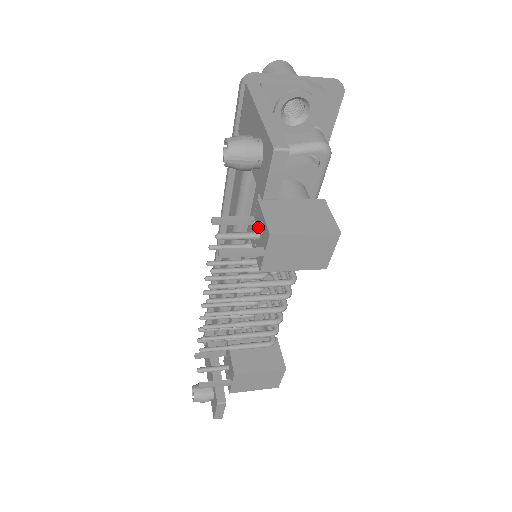
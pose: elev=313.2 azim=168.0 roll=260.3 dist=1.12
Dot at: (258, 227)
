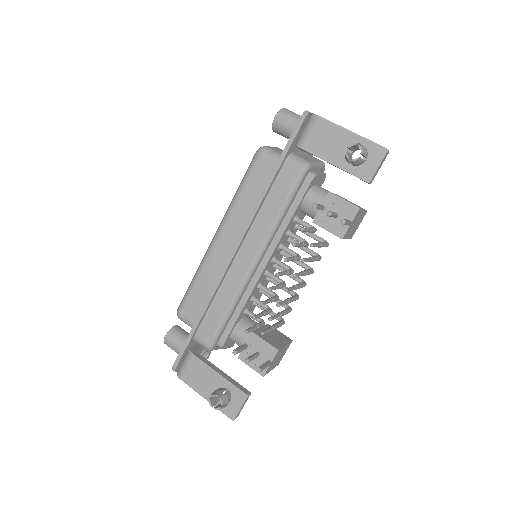
Dot at: (333, 210)
